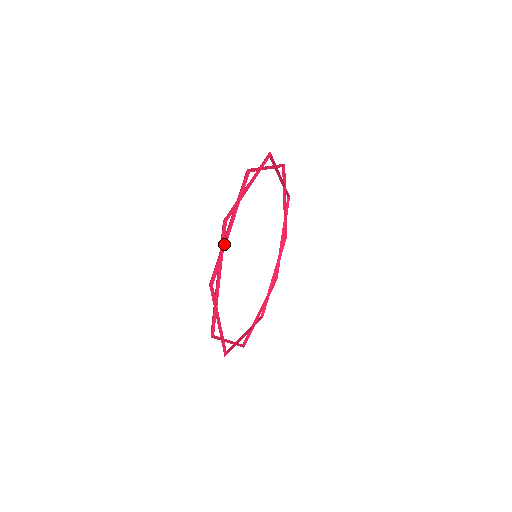
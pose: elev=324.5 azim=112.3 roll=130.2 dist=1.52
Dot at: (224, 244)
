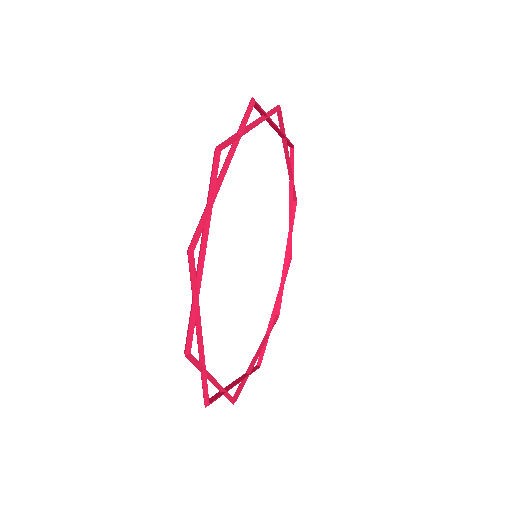
Dot at: (244, 130)
